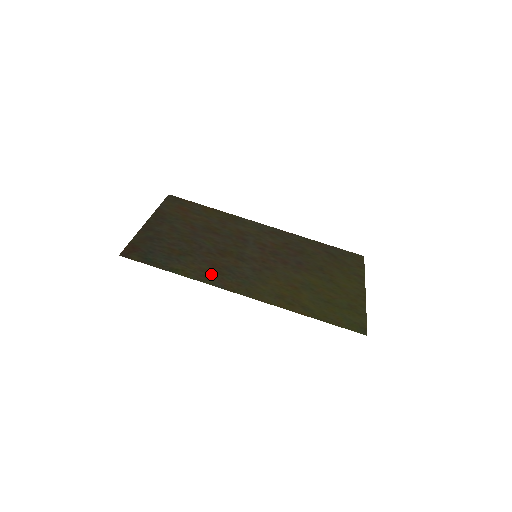
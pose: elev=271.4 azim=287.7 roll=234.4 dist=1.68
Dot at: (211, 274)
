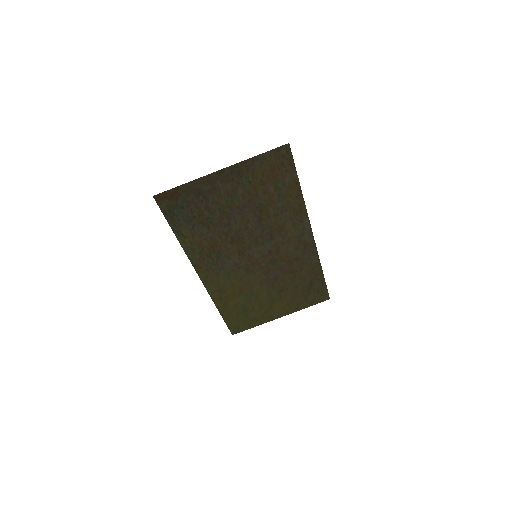
Dot at: (201, 252)
